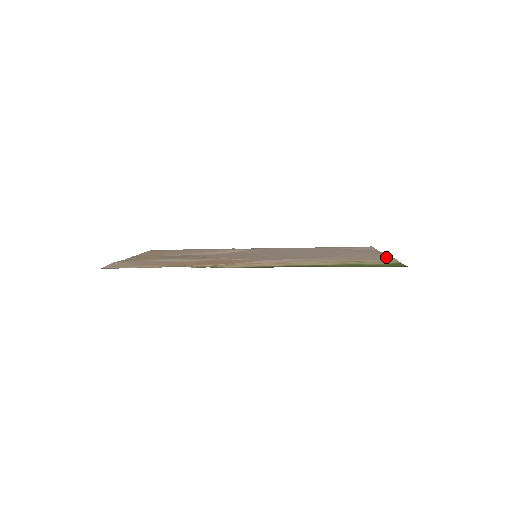
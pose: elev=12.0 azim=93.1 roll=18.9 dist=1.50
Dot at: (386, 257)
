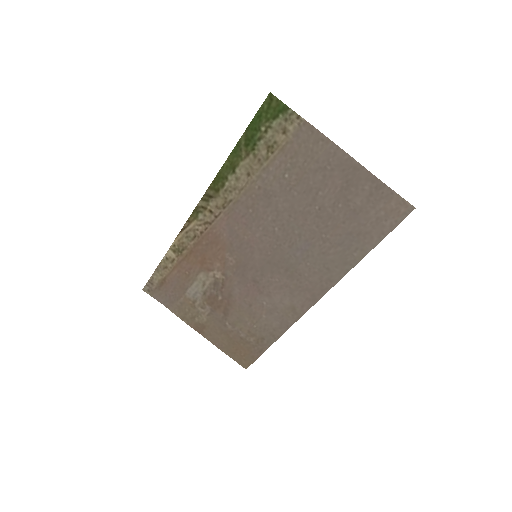
Dot at: (314, 137)
